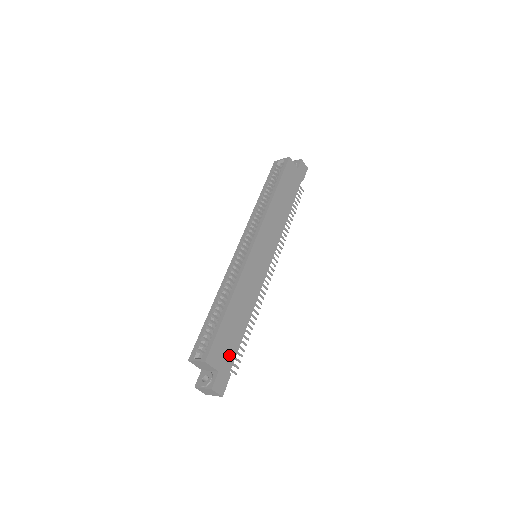
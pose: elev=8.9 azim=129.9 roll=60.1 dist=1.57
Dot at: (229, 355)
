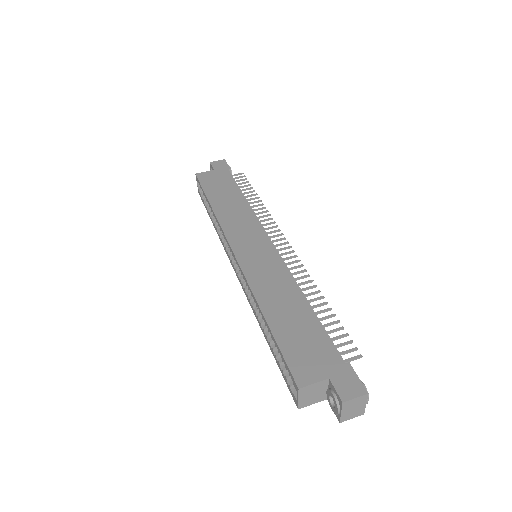
Dot at: (323, 351)
